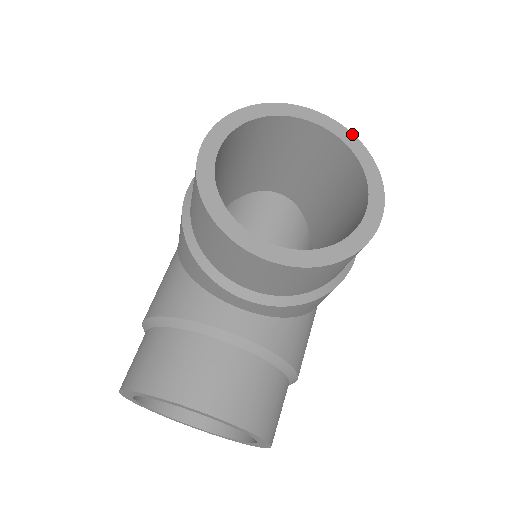
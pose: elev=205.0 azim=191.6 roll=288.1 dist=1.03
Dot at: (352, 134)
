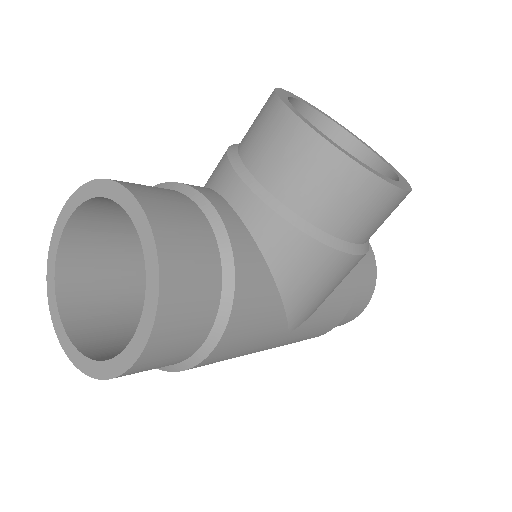
Dot at: occluded
